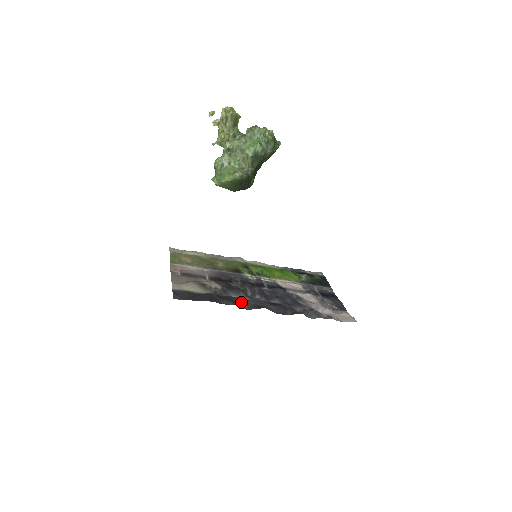
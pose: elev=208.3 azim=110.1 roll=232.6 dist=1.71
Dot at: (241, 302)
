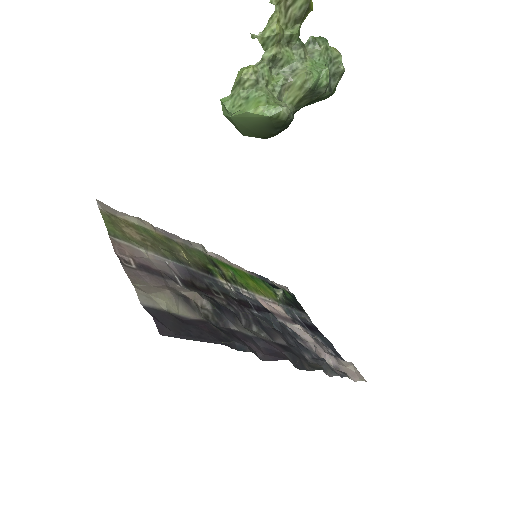
Dot at: (251, 343)
